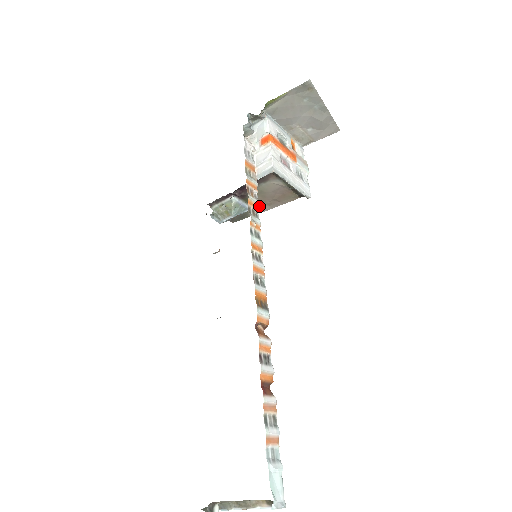
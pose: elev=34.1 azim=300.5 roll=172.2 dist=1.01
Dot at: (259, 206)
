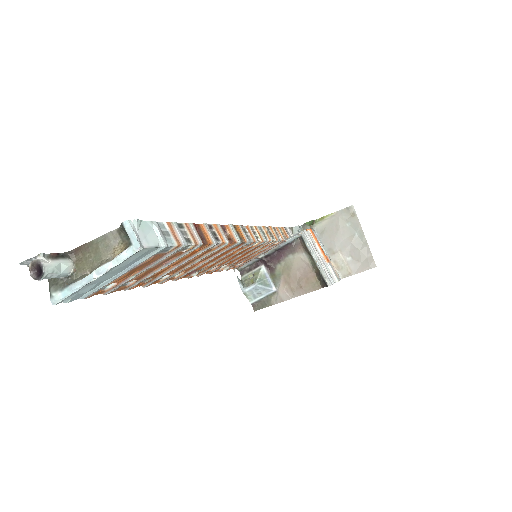
Dot at: (283, 290)
